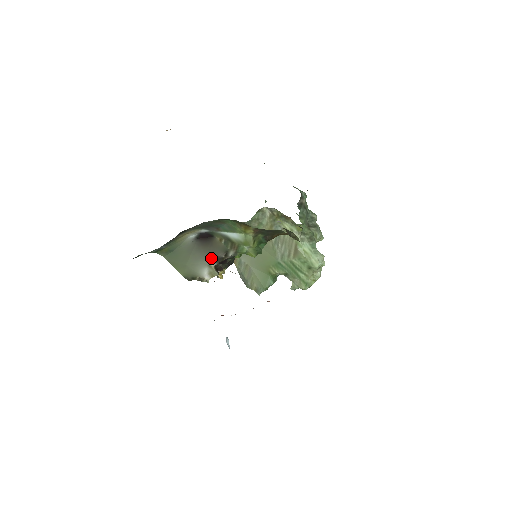
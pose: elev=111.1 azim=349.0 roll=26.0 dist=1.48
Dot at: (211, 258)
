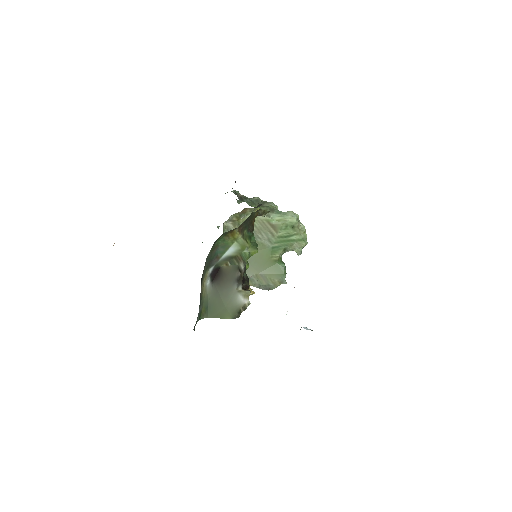
Dot at: (234, 285)
